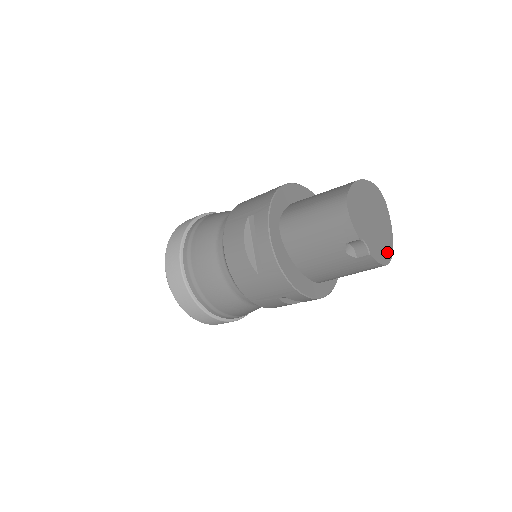
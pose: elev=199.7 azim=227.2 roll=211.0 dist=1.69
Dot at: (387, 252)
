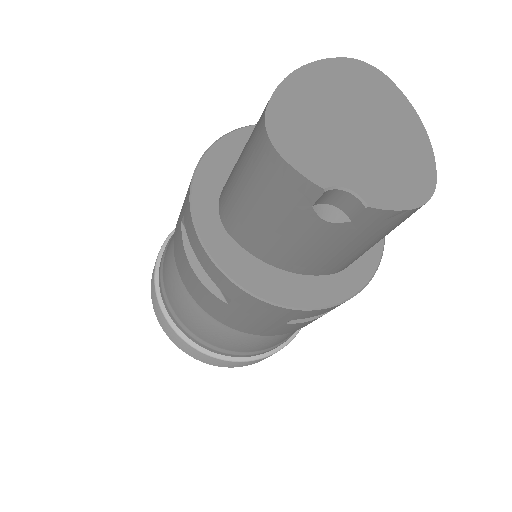
Dot at: (419, 175)
